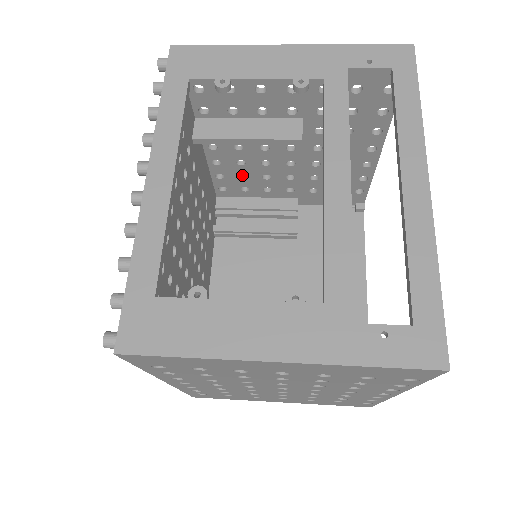
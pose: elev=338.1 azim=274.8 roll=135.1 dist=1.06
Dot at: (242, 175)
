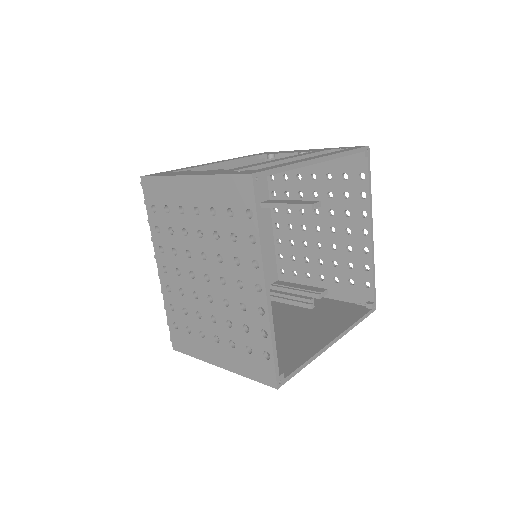
Dot at: (294, 260)
